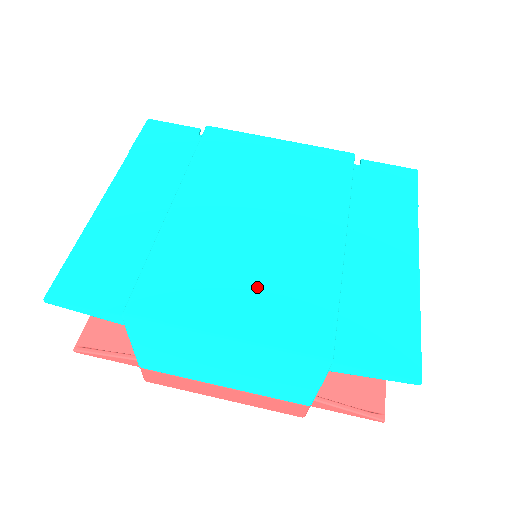
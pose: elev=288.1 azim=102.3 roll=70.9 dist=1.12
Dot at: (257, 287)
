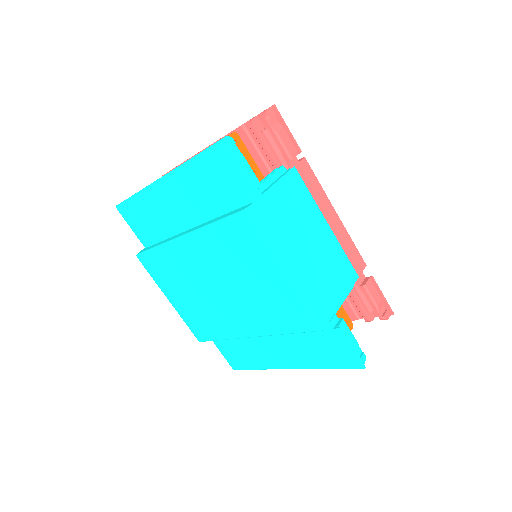
Dot at: (192, 304)
